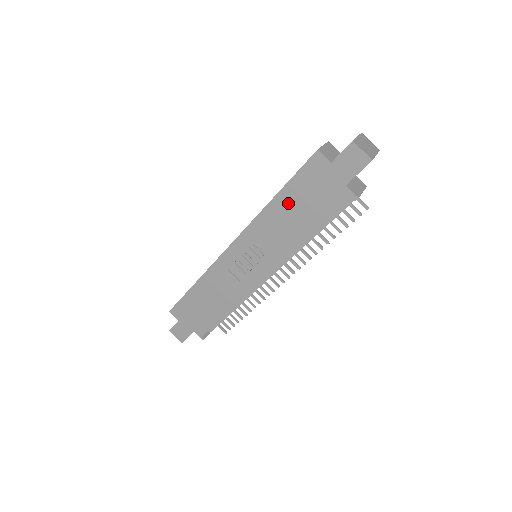
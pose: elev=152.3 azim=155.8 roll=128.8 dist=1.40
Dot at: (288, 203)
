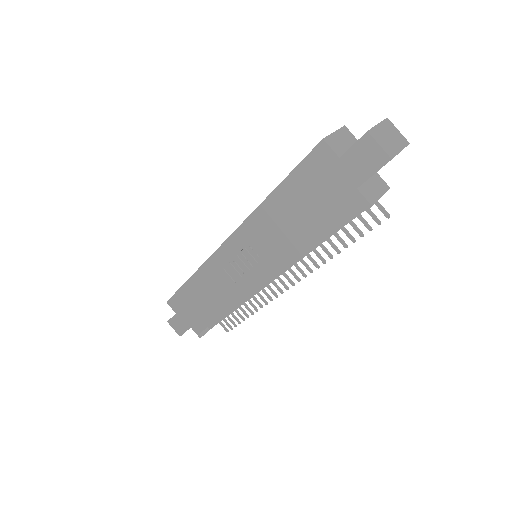
Dot at: (287, 202)
